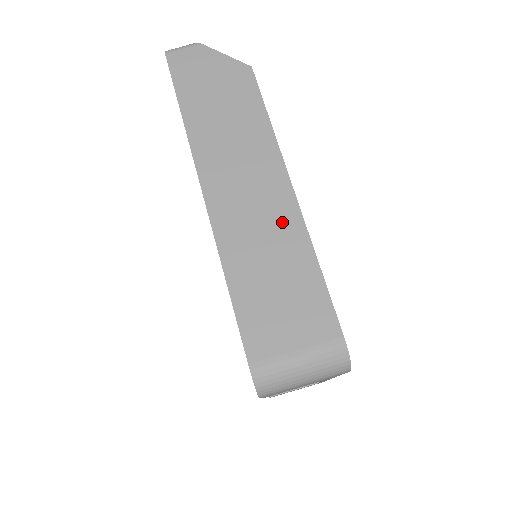
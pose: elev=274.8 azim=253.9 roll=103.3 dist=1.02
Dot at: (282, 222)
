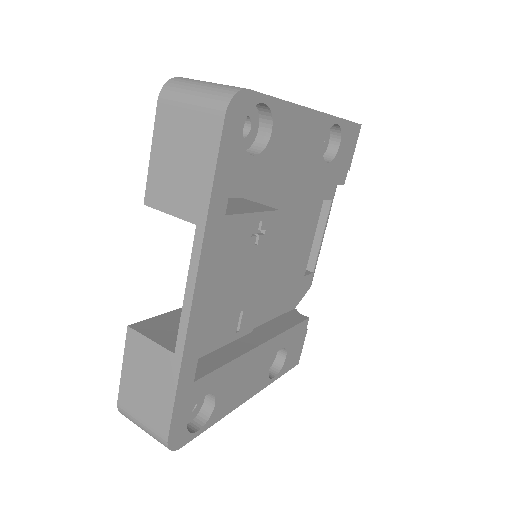
Dot at: occluded
